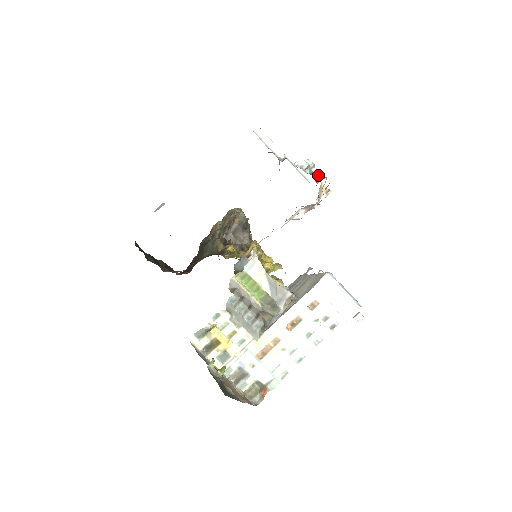
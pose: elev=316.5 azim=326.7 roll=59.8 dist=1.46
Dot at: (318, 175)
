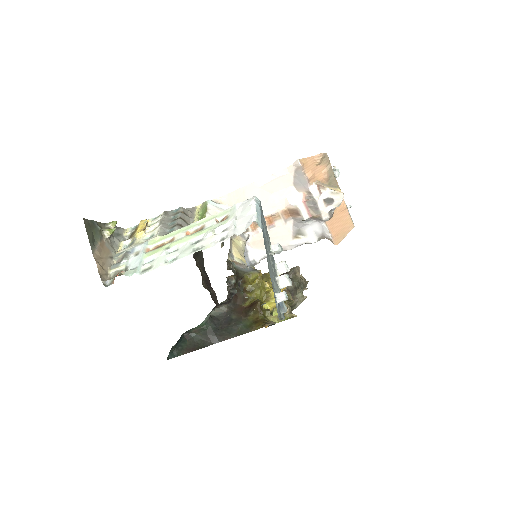
Dot at: (335, 176)
